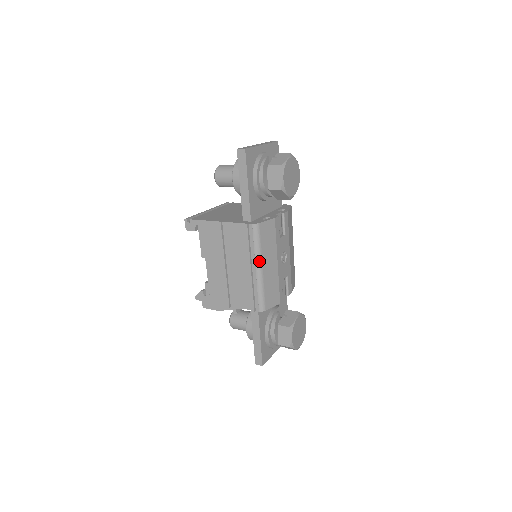
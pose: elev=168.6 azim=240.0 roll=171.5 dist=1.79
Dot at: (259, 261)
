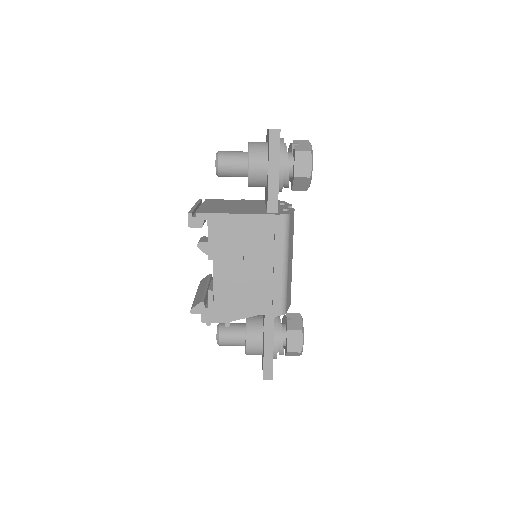
Dot at: (287, 257)
